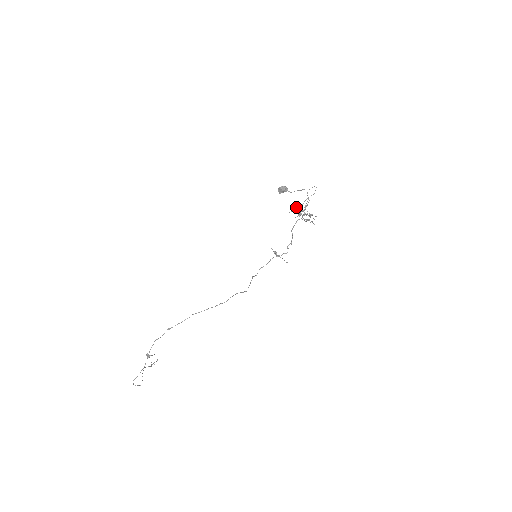
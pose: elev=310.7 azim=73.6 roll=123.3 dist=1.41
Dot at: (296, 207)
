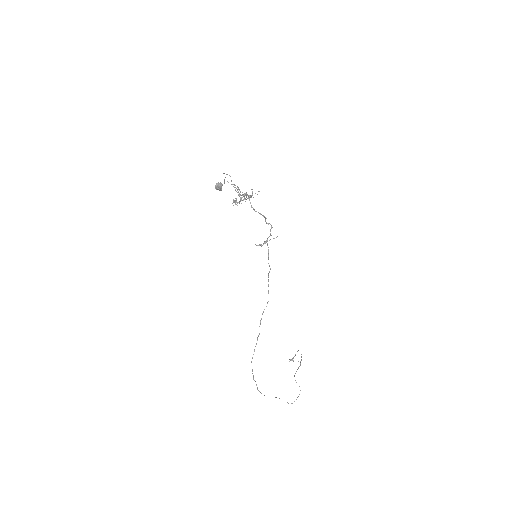
Dot at: (233, 200)
